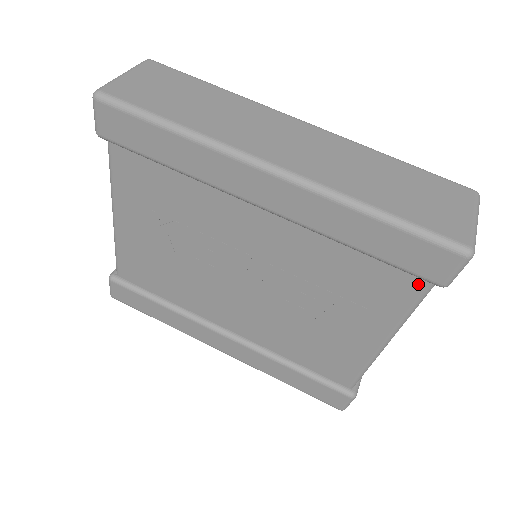
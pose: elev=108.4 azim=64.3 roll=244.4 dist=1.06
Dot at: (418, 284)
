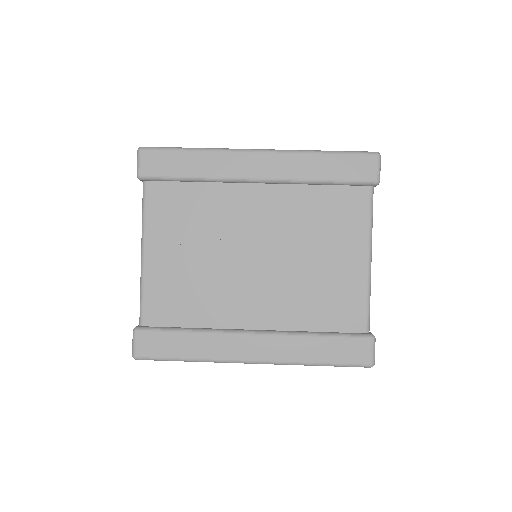
Dot at: (365, 193)
